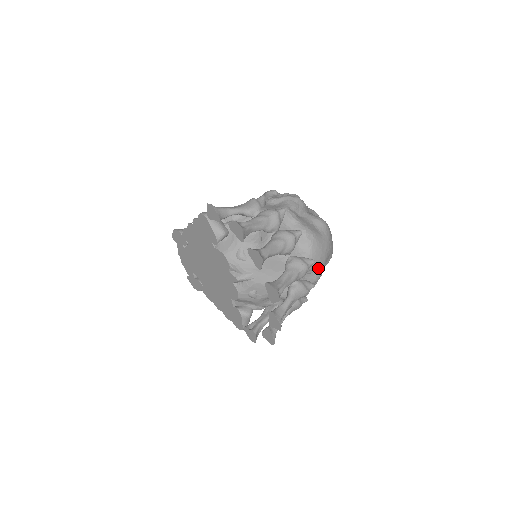
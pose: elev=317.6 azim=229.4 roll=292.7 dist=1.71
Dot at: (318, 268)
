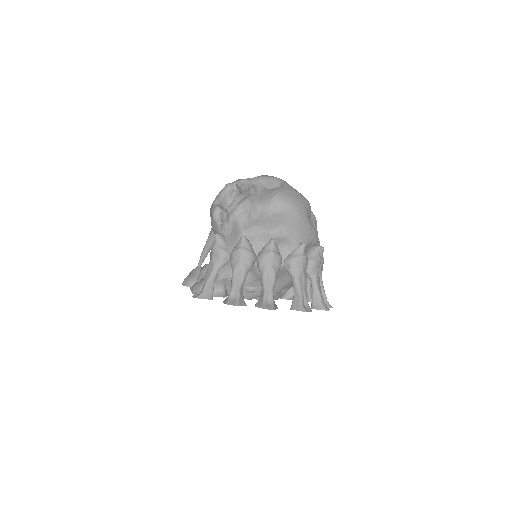
Dot at: (310, 238)
